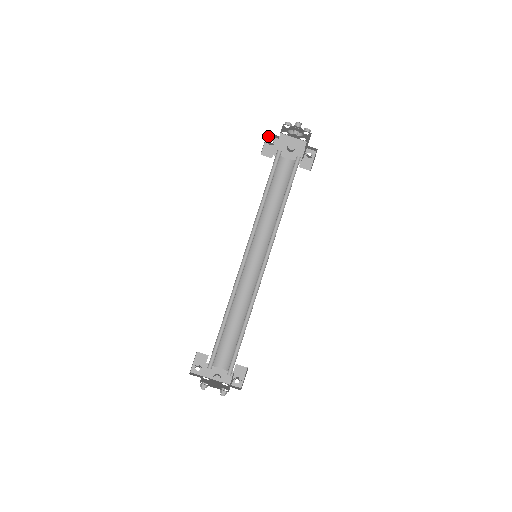
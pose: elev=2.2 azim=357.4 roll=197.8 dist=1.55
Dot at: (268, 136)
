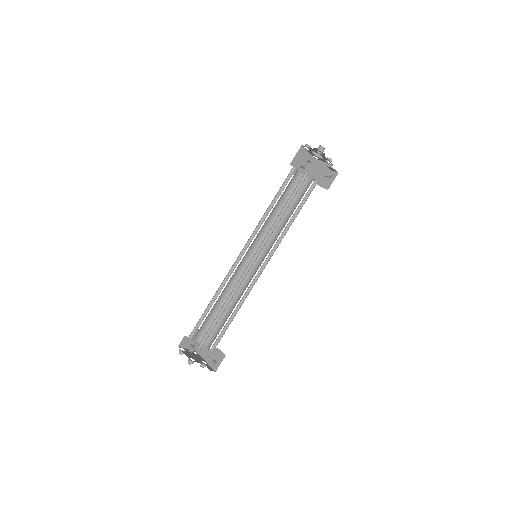
Dot at: occluded
